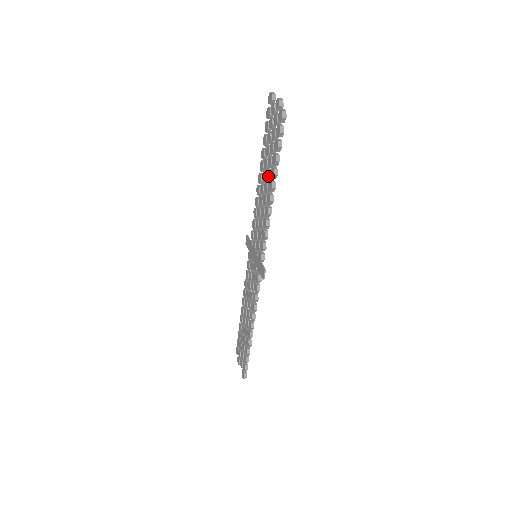
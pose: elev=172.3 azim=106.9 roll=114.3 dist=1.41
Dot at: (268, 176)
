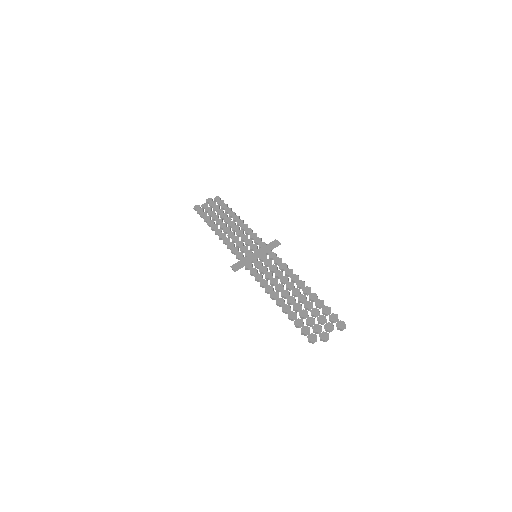
Dot at: (229, 218)
